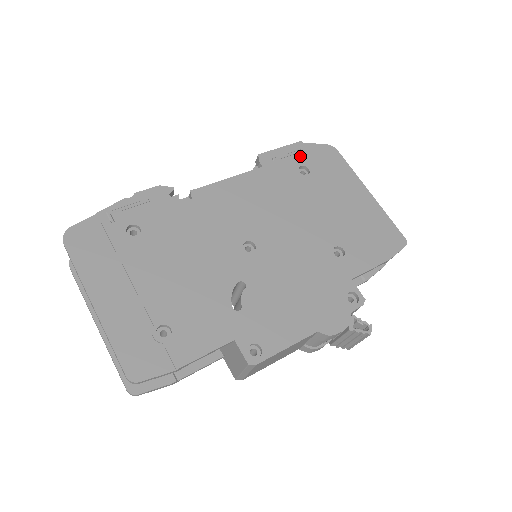
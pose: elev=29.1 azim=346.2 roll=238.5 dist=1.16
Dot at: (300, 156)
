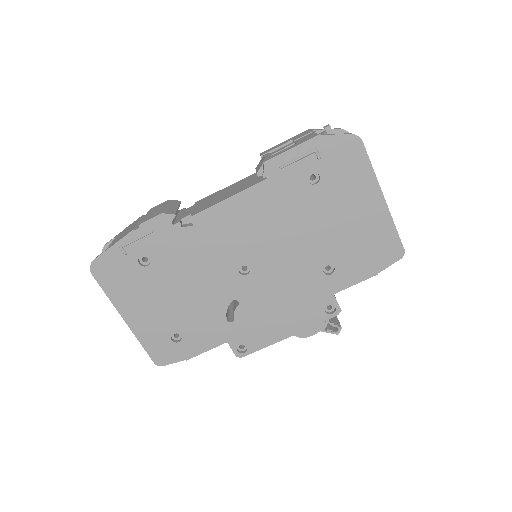
Dot at: (313, 158)
